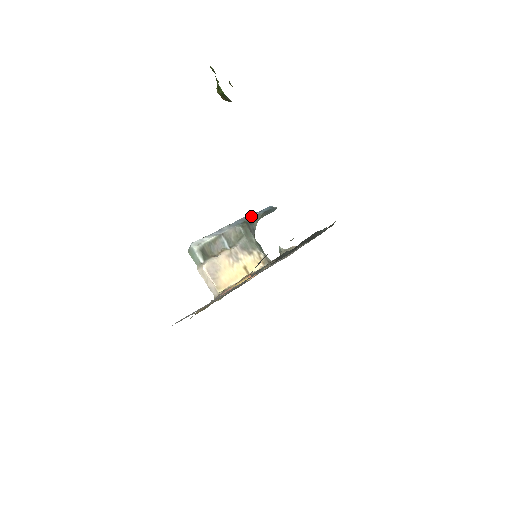
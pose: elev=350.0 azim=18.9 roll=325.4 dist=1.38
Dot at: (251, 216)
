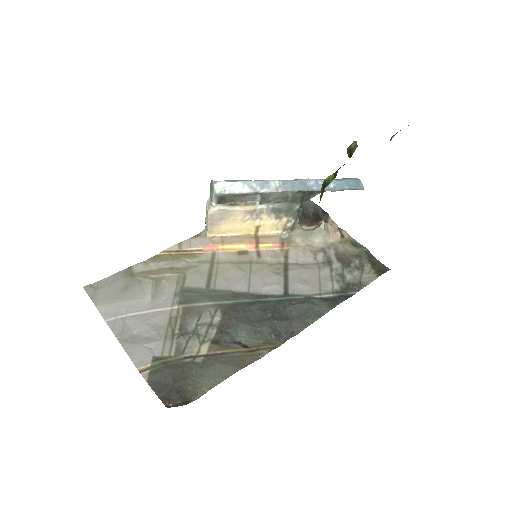
Dot at: (320, 185)
